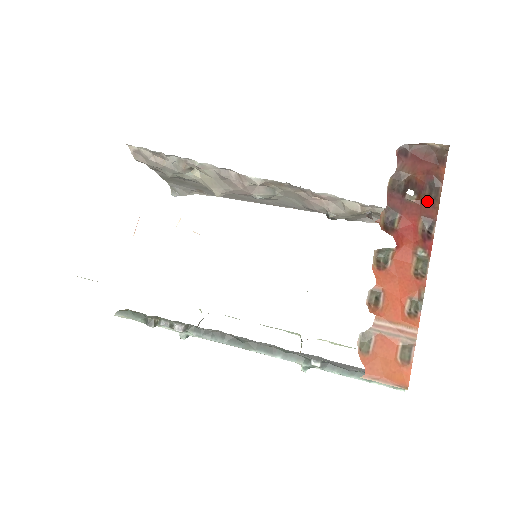
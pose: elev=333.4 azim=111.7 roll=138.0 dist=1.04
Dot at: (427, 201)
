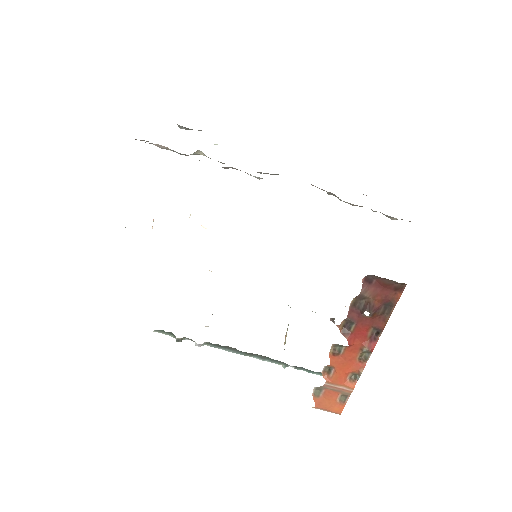
Dot at: (380, 316)
